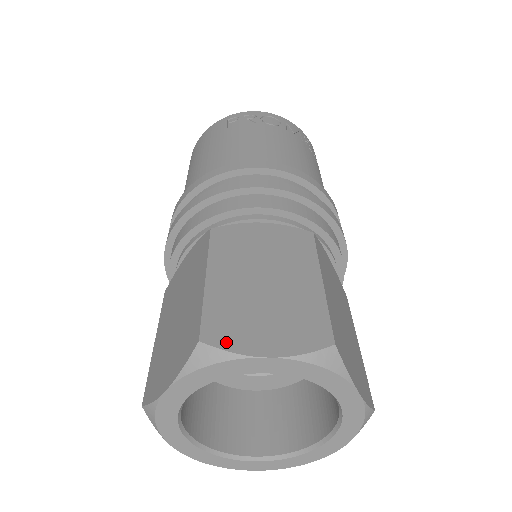
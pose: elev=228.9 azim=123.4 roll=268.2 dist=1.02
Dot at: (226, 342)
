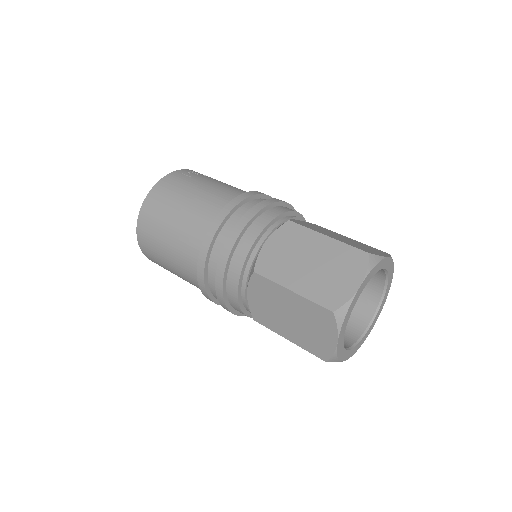
Dot at: (374, 253)
